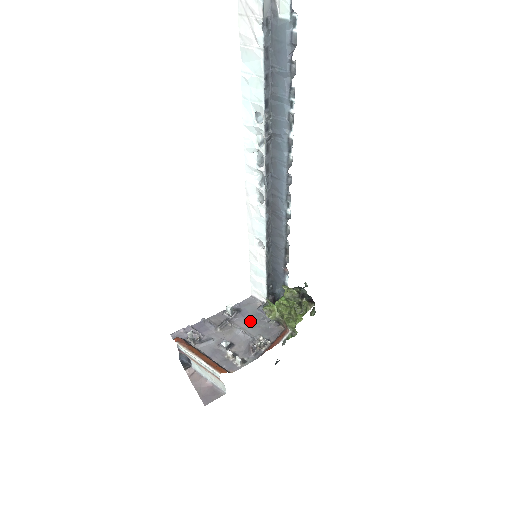
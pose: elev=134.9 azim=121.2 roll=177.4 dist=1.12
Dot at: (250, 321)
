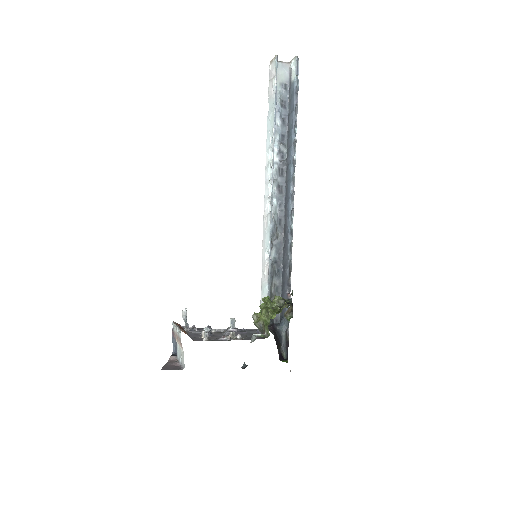
Dot at: (243, 334)
